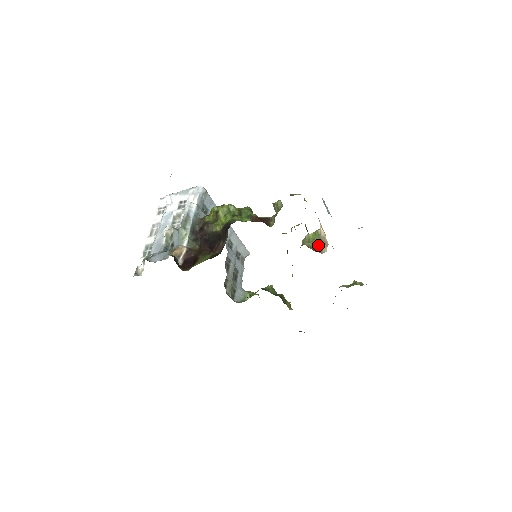
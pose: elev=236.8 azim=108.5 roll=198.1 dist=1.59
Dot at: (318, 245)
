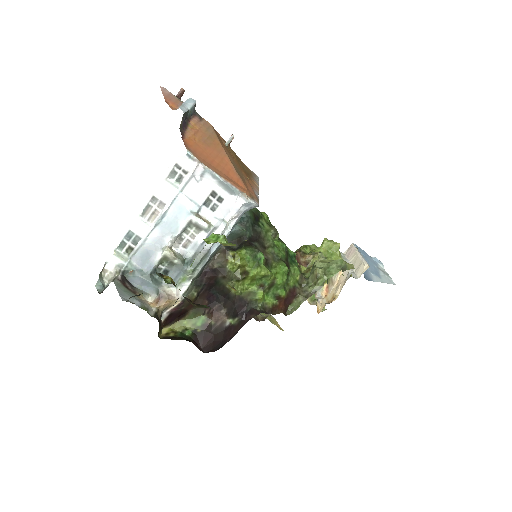
Dot at: occluded
